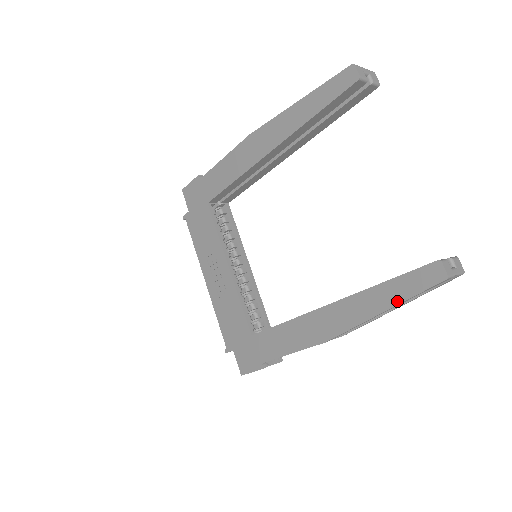
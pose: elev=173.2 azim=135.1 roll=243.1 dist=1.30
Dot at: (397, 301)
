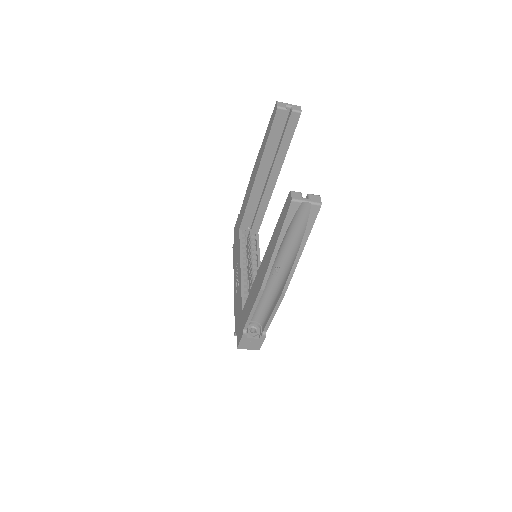
Dot at: (279, 233)
